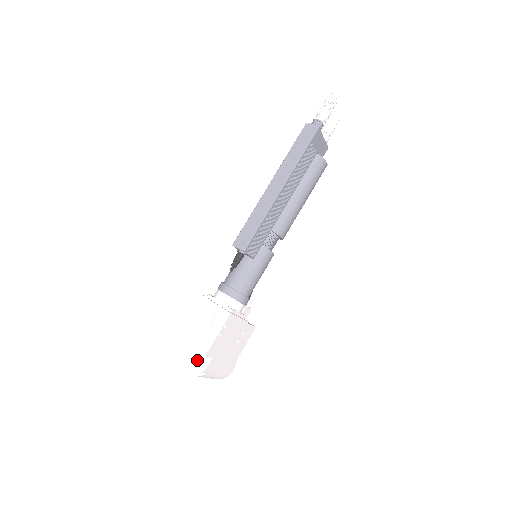
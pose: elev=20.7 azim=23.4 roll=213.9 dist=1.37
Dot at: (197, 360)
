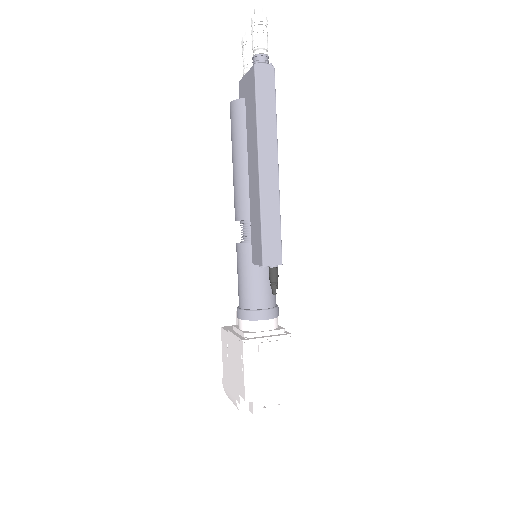
Dot at: (272, 402)
